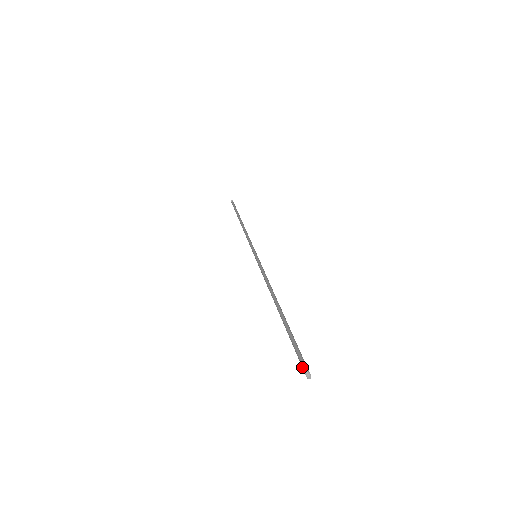
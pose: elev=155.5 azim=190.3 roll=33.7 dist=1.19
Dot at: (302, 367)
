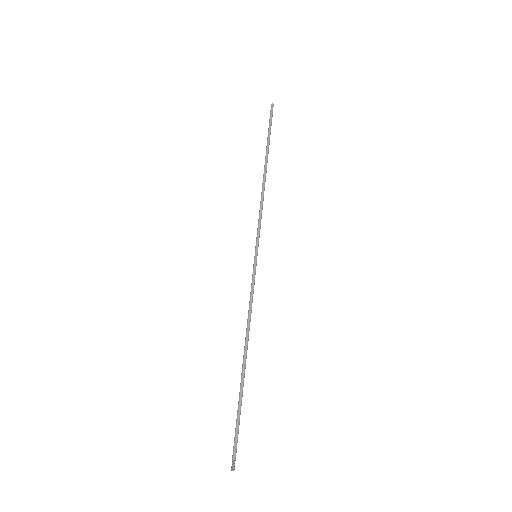
Dot at: (232, 456)
